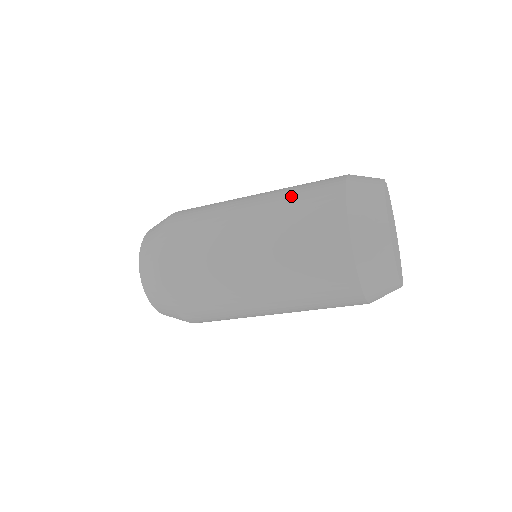
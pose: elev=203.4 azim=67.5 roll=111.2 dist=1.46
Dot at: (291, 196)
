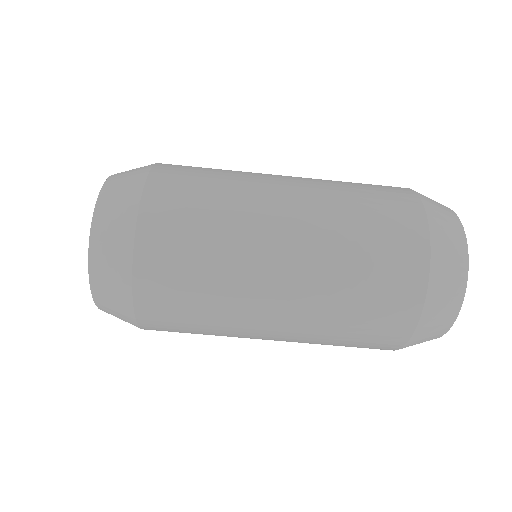
Dot at: (352, 205)
